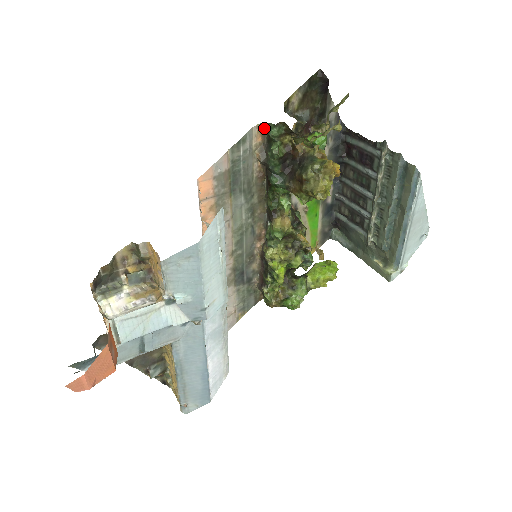
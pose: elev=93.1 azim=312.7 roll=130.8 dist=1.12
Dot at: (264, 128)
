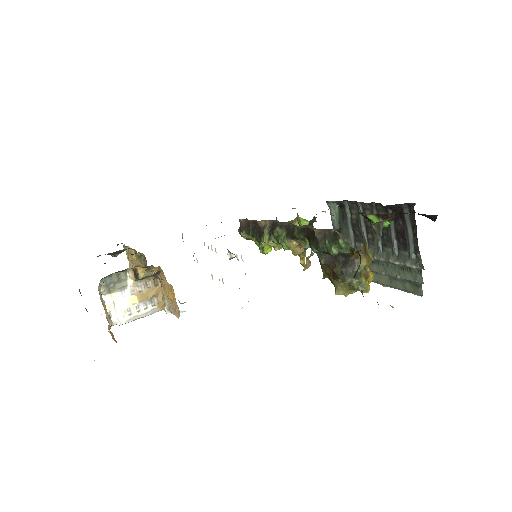
Dot at: (340, 241)
